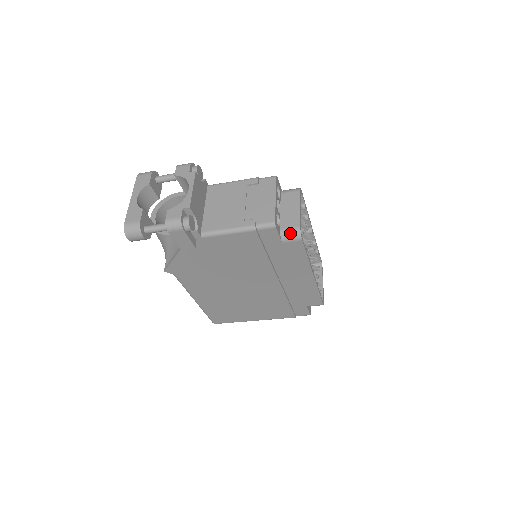
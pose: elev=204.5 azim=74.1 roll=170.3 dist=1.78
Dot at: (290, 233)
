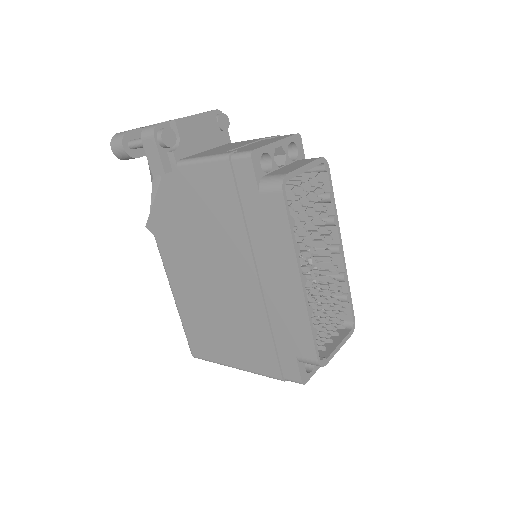
Dot at: (272, 179)
